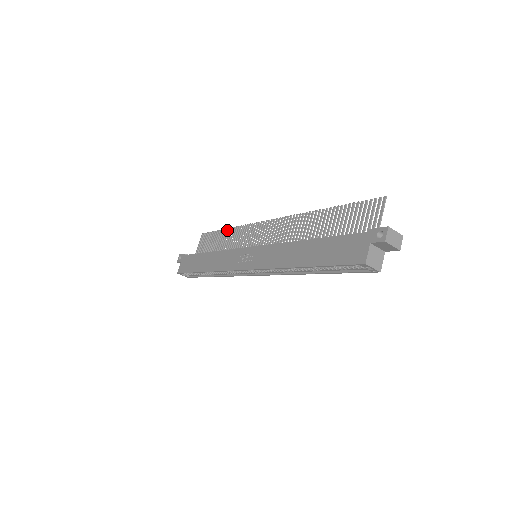
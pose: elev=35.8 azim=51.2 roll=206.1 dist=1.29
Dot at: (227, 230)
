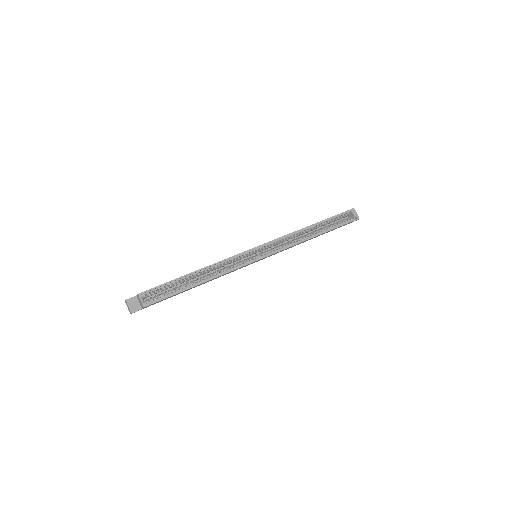
Dot at: occluded
